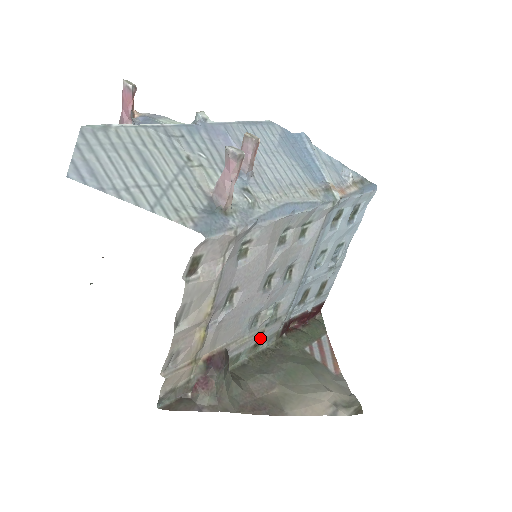
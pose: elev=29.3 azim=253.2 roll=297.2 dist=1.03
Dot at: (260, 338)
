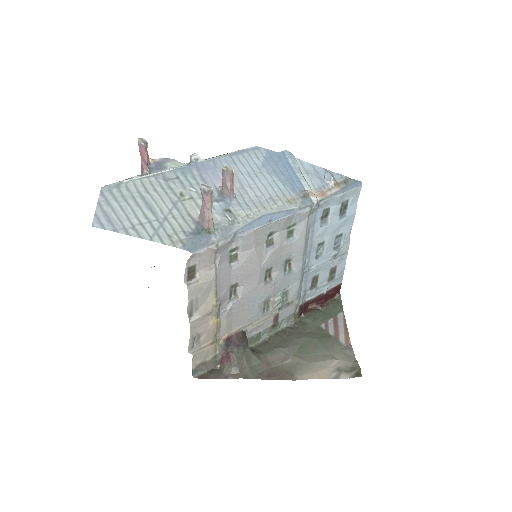
Dot at: (276, 320)
